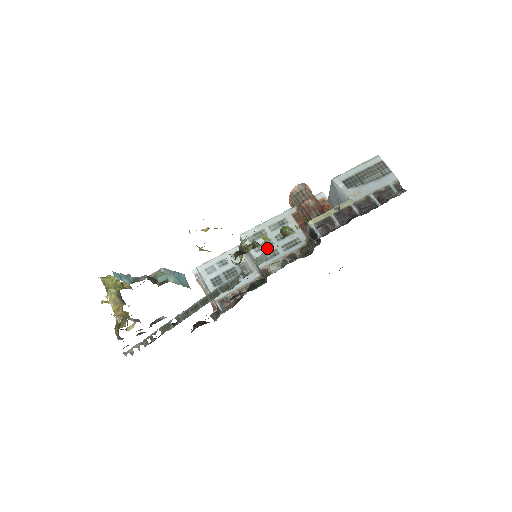
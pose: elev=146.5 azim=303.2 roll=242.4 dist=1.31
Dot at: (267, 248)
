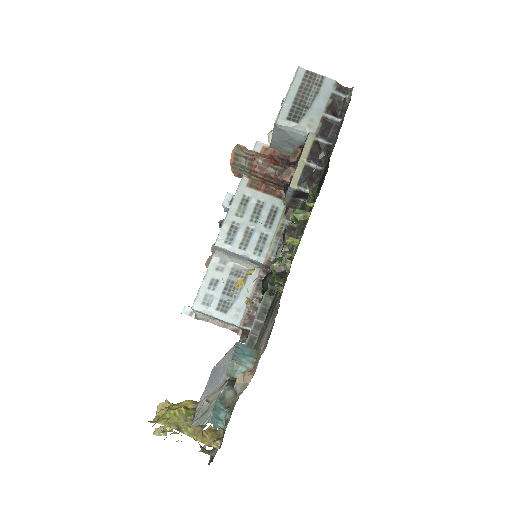
Dot at: (252, 238)
